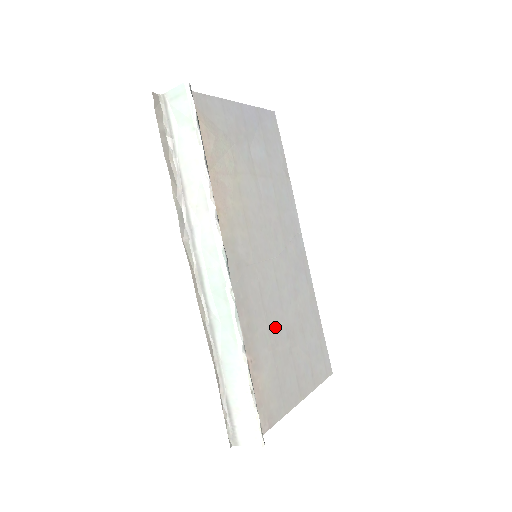
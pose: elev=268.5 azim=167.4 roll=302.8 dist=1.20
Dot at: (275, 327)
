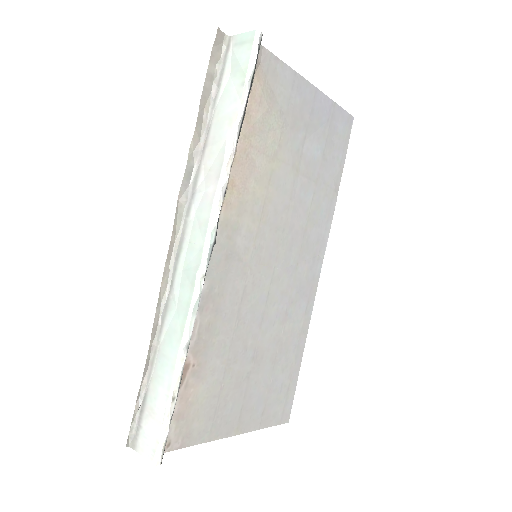
Dot at: (242, 342)
